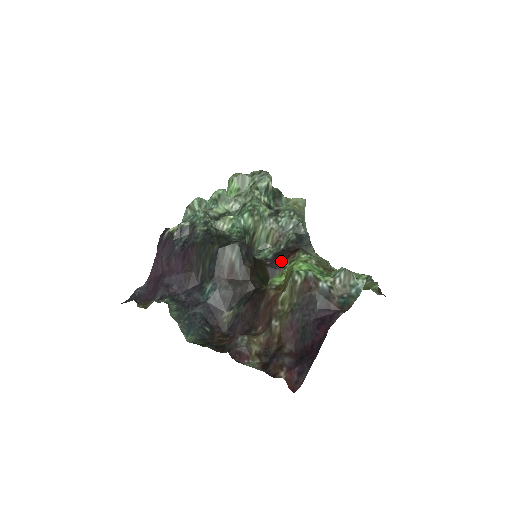
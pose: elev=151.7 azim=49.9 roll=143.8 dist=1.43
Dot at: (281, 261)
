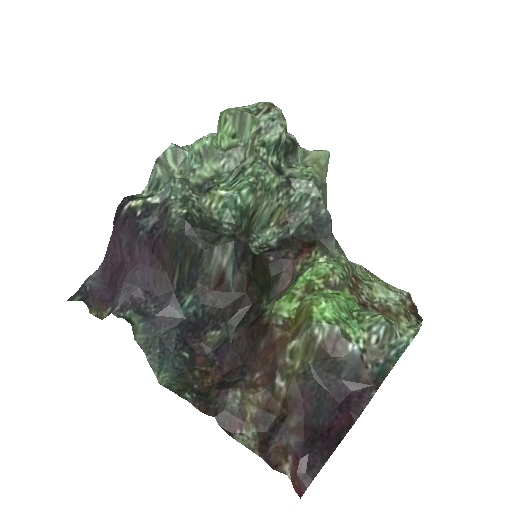
Dot at: (289, 258)
